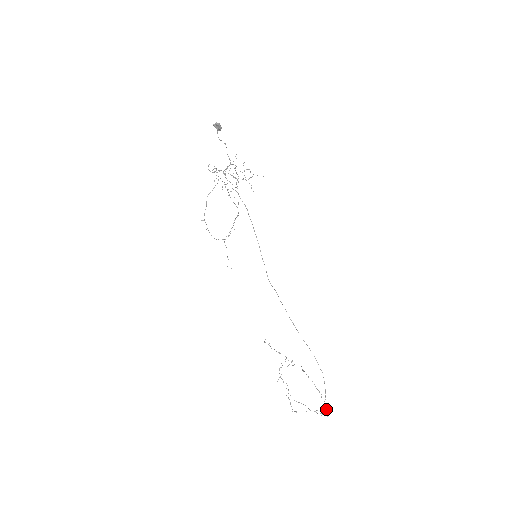
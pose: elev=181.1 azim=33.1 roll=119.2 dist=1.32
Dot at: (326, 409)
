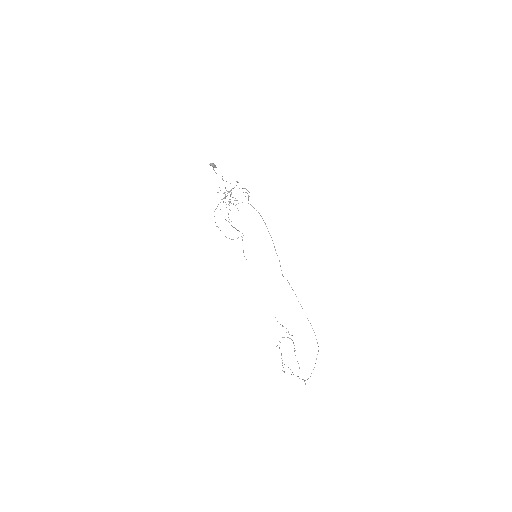
Dot at: occluded
